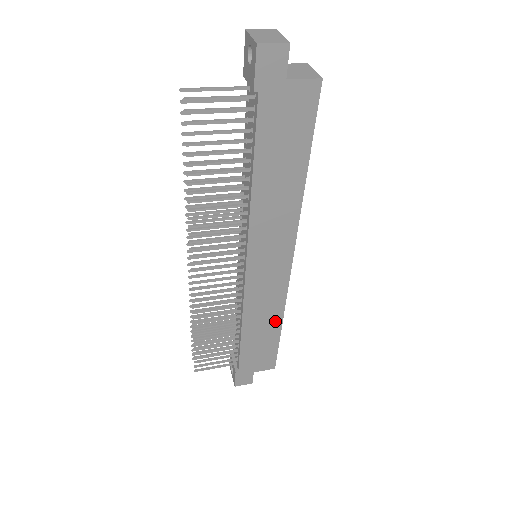
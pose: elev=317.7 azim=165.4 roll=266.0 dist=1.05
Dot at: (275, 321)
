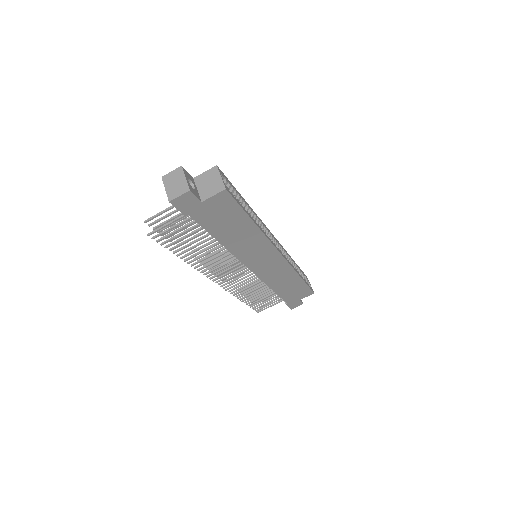
Dot at: (294, 278)
